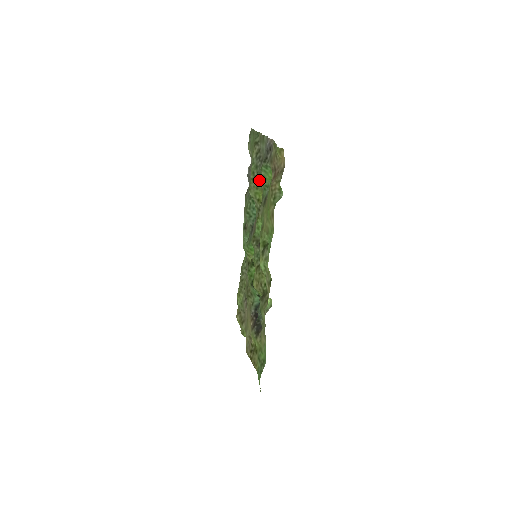
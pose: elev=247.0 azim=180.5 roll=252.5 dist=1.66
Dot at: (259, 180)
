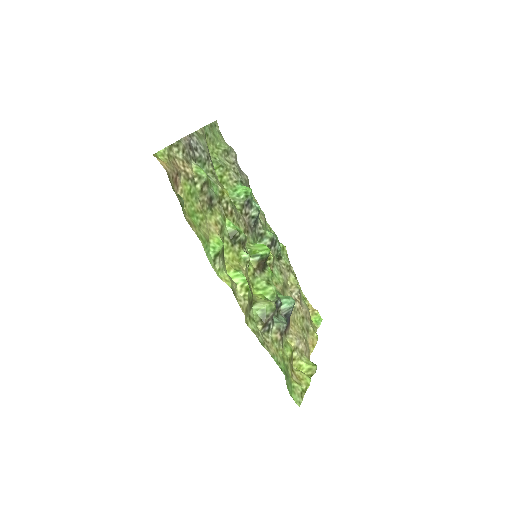
Dot at: (216, 178)
